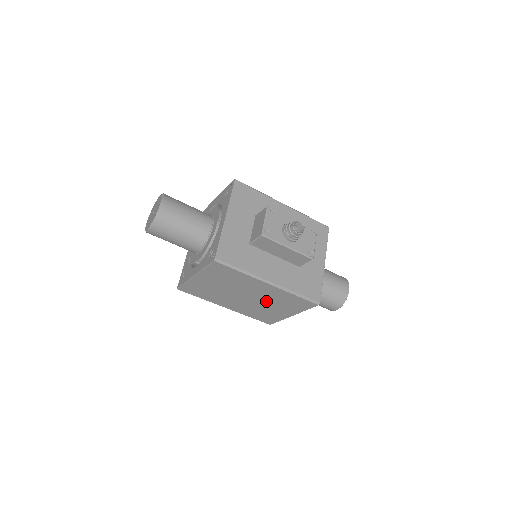
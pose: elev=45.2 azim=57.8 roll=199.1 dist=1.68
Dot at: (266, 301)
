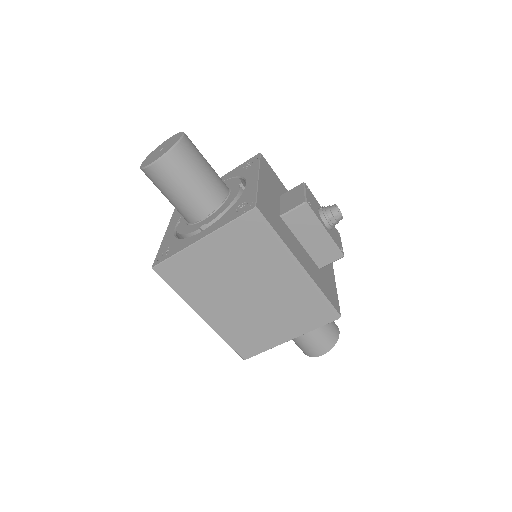
Dot at: (272, 306)
